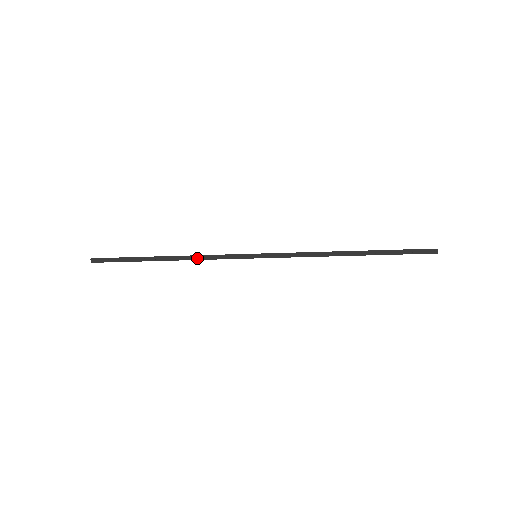
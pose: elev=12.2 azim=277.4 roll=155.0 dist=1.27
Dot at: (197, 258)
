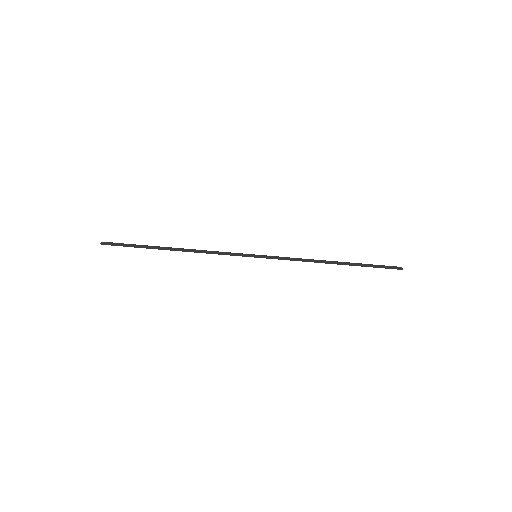
Dot at: (203, 252)
